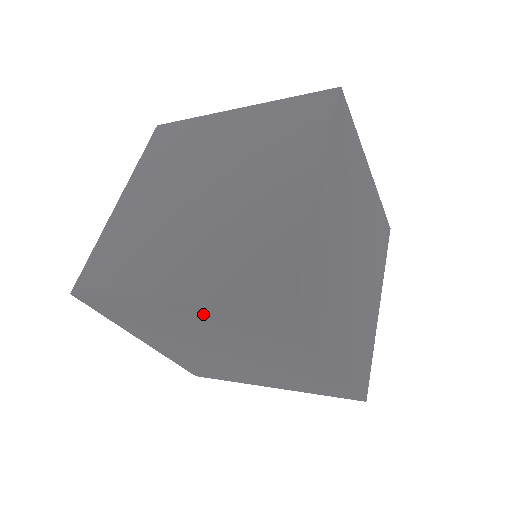
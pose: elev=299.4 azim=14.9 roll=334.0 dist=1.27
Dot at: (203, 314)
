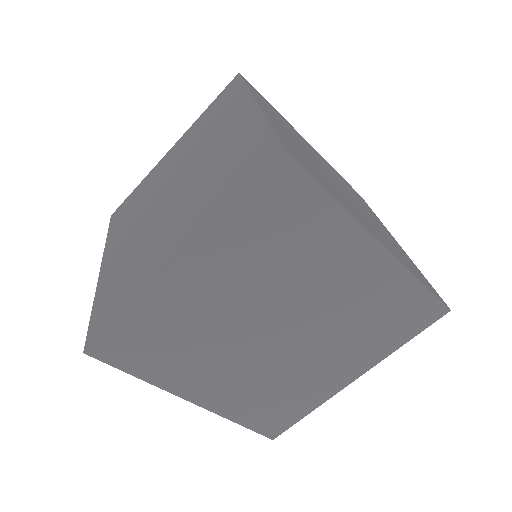
Dot at: occluded
